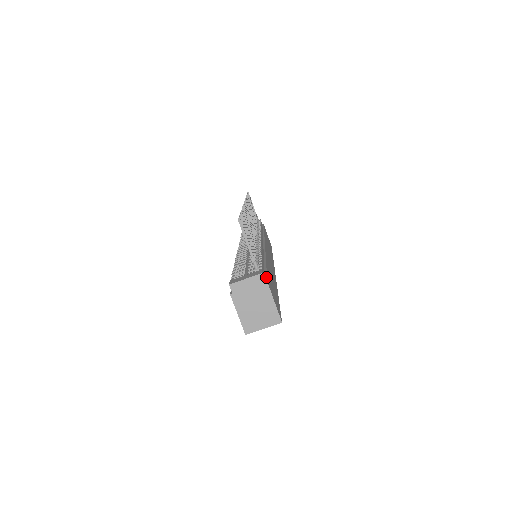
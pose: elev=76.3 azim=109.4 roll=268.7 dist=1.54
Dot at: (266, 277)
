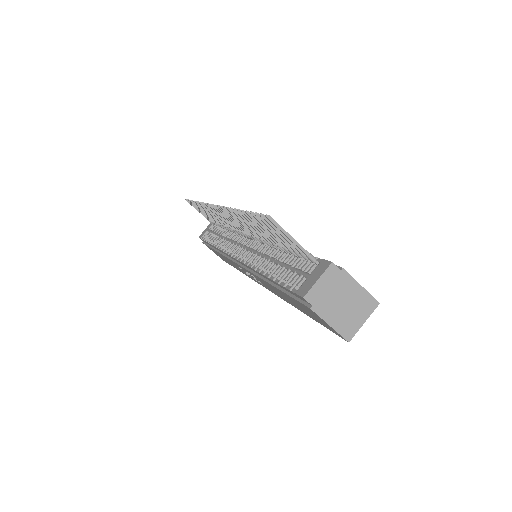
Dot at: occluded
